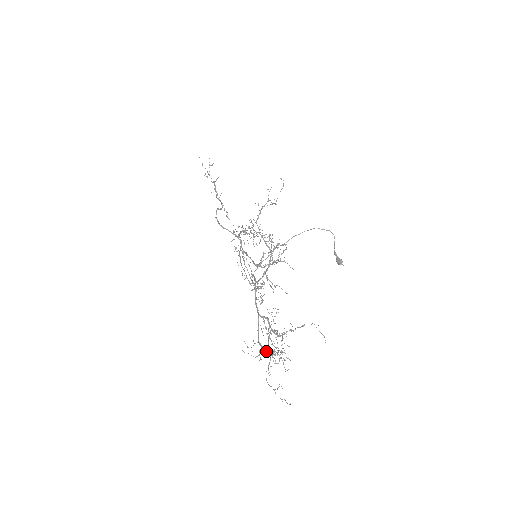
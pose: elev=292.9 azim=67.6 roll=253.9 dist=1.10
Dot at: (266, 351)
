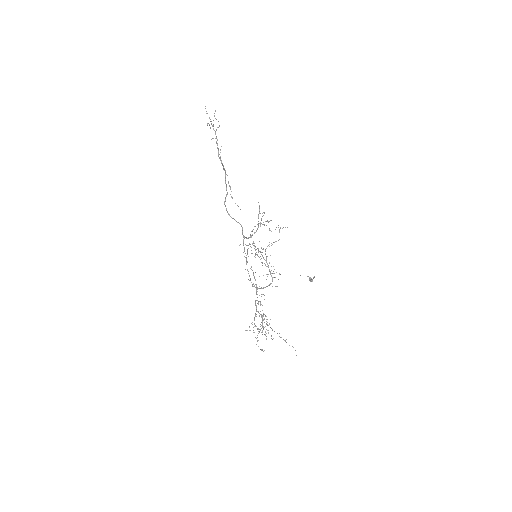
Dot at: (257, 328)
